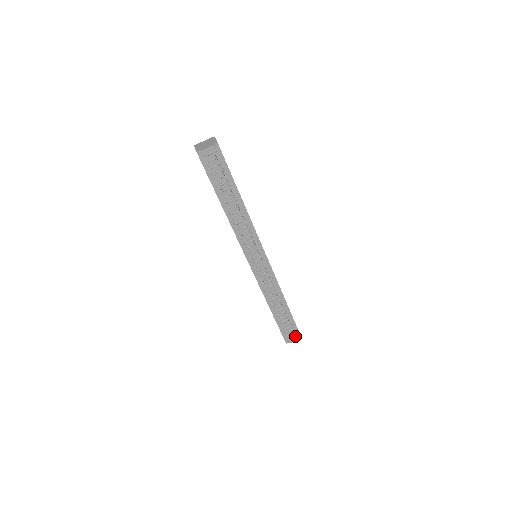
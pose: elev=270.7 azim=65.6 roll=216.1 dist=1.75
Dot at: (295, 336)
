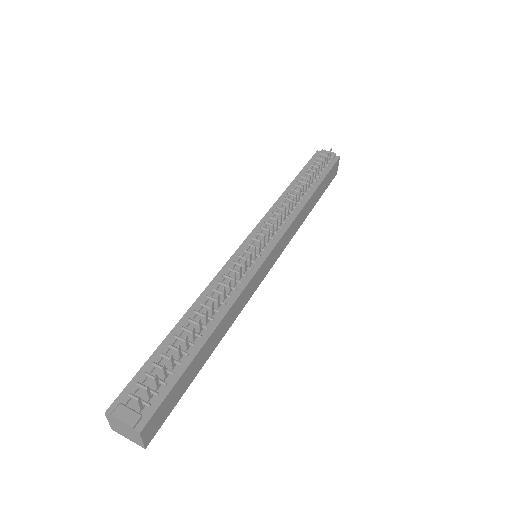
Dot at: (138, 411)
